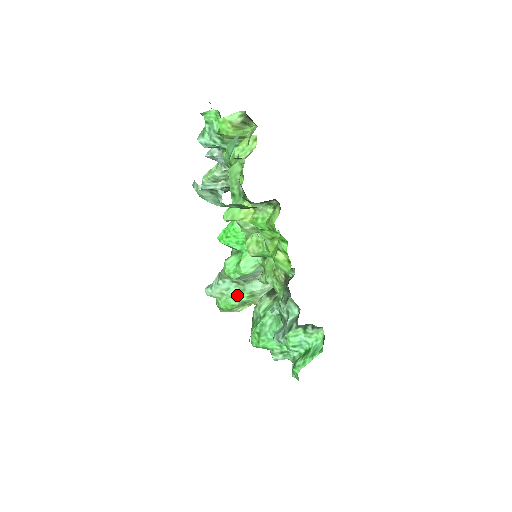
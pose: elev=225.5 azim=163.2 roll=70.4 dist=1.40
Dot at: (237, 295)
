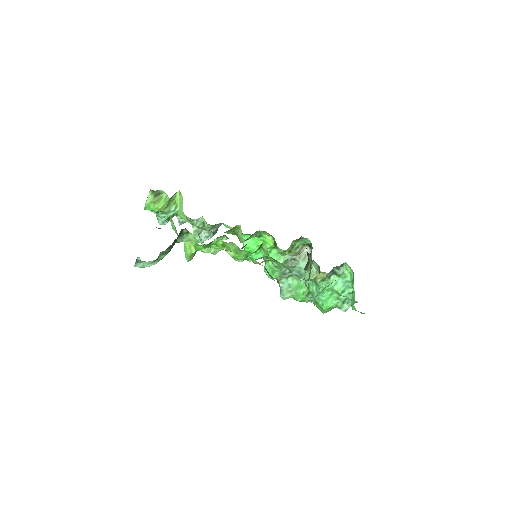
Dot at: (298, 284)
